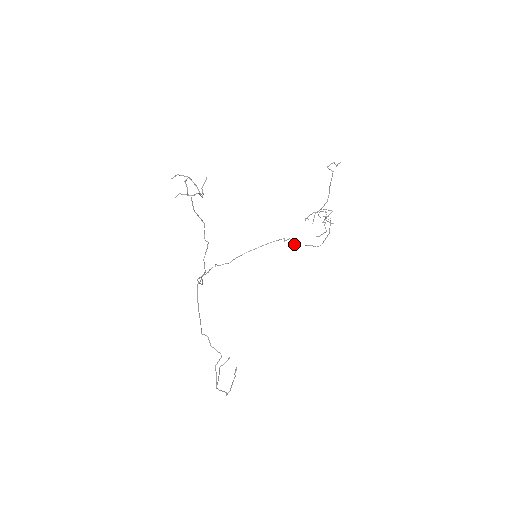
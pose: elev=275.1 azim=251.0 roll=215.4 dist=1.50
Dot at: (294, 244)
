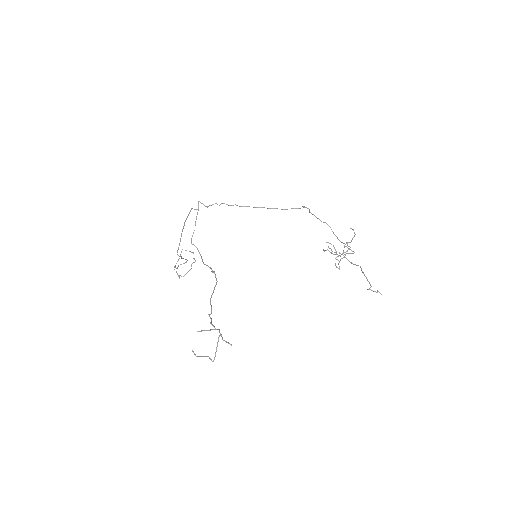
Dot at: (309, 212)
